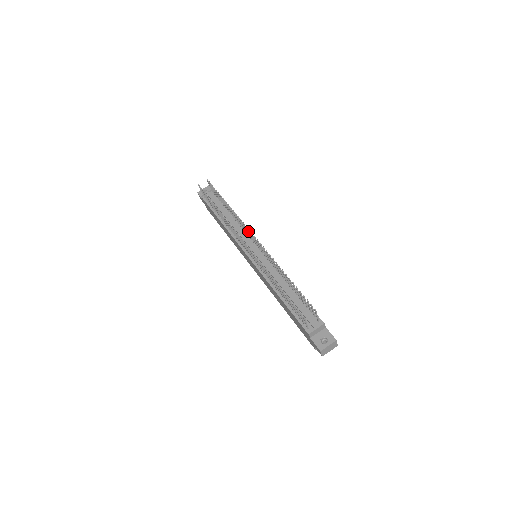
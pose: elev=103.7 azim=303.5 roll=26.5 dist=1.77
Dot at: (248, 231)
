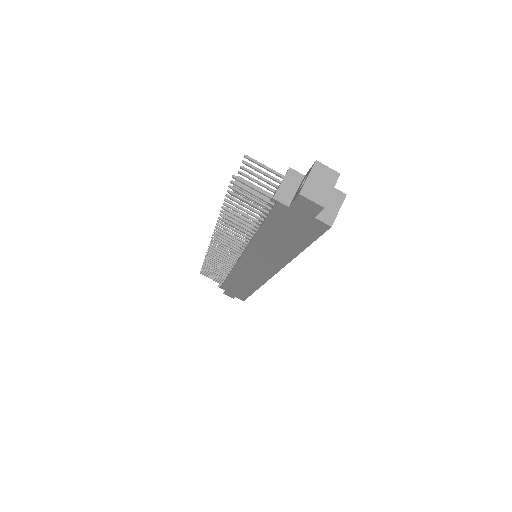
Dot at: occluded
